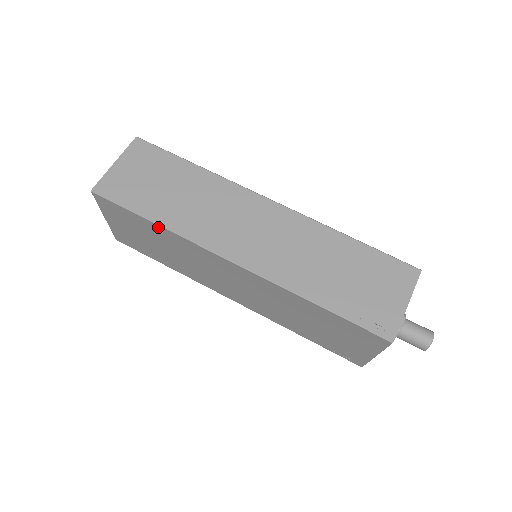
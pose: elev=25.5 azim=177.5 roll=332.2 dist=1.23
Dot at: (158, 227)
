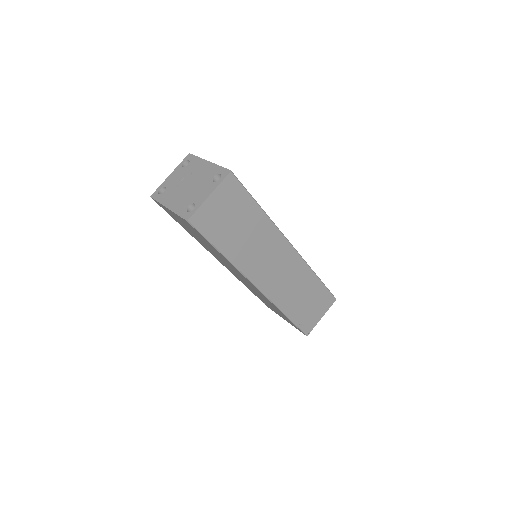
Dot at: (222, 255)
